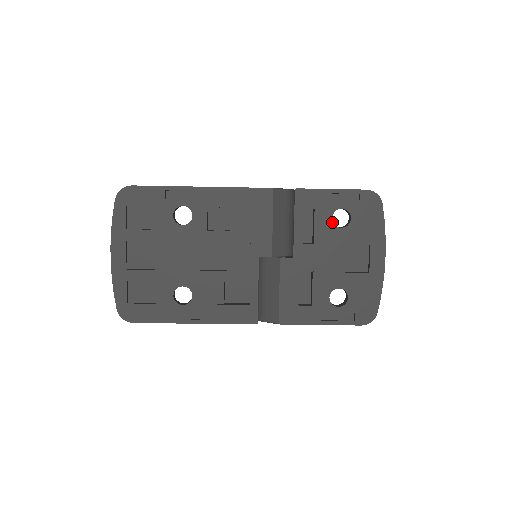
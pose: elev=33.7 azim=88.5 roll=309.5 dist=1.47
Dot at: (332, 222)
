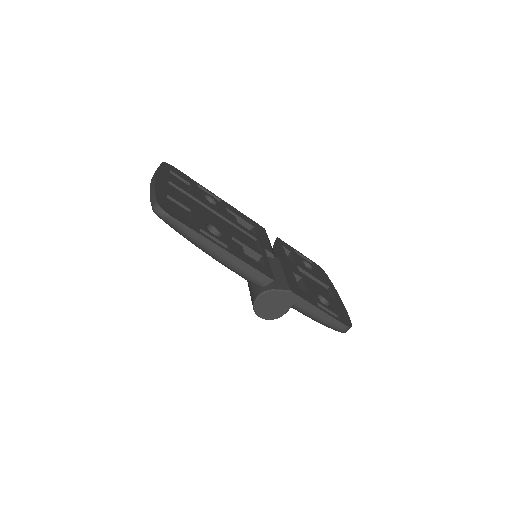
Dot at: (303, 263)
